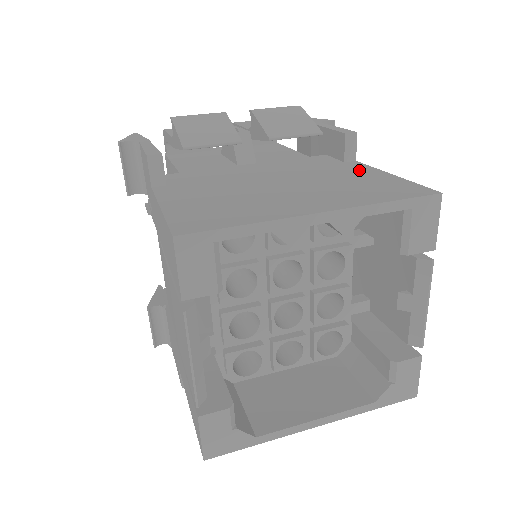
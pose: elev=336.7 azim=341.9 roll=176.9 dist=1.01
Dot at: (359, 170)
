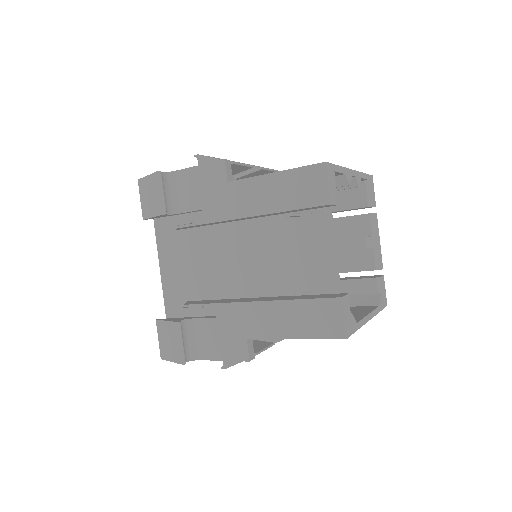
Dot at: occluded
